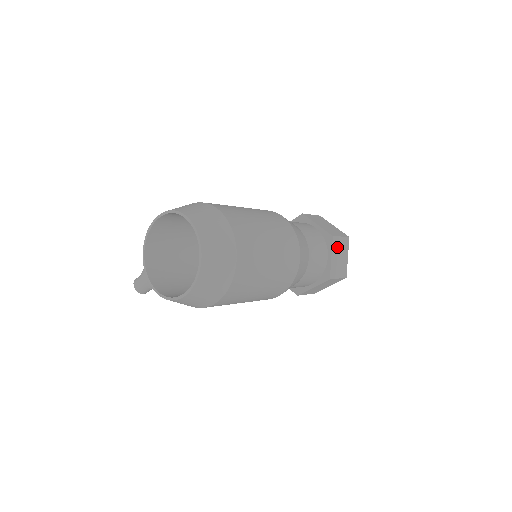
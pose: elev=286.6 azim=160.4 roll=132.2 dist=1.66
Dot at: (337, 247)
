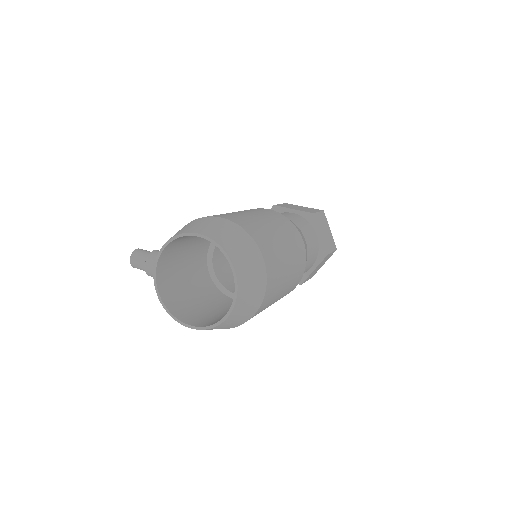
Dot at: (324, 260)
